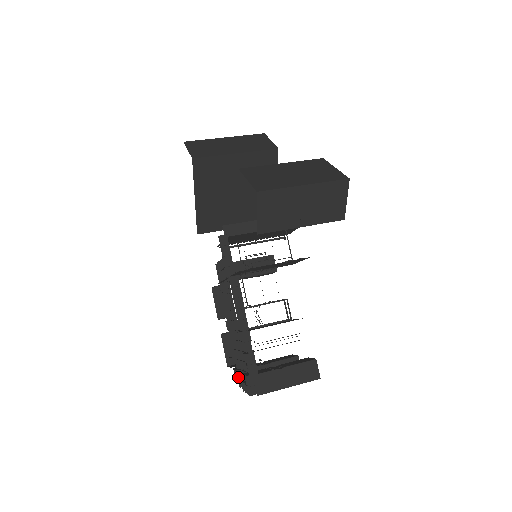
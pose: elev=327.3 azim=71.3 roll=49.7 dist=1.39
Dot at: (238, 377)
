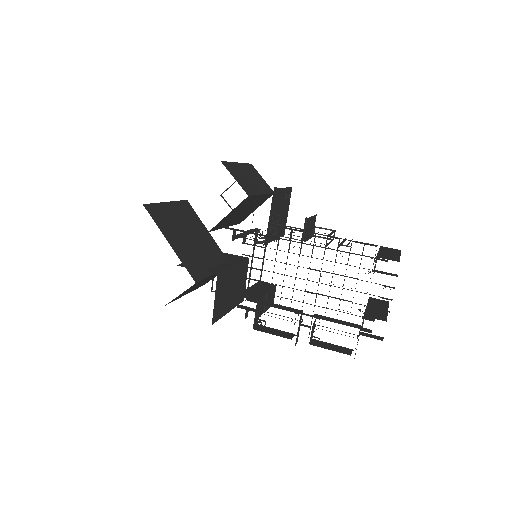
Dot at: (370, 320)
